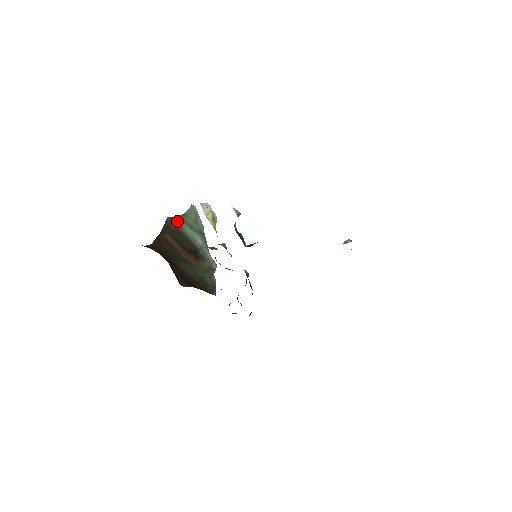
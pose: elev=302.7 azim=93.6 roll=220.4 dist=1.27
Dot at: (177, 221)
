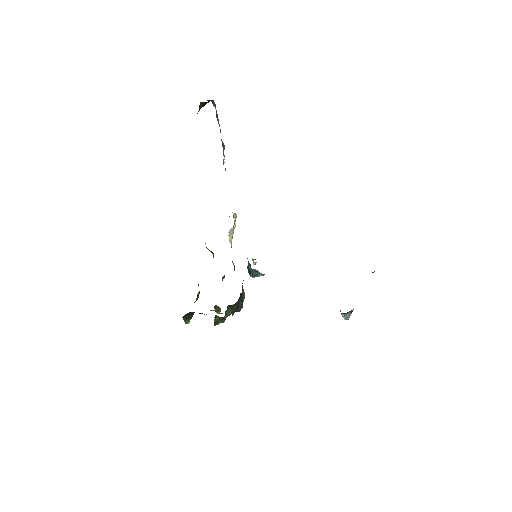
Dot at: occluded
